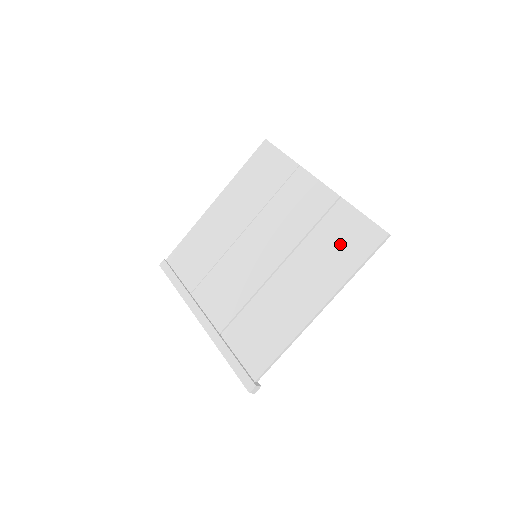
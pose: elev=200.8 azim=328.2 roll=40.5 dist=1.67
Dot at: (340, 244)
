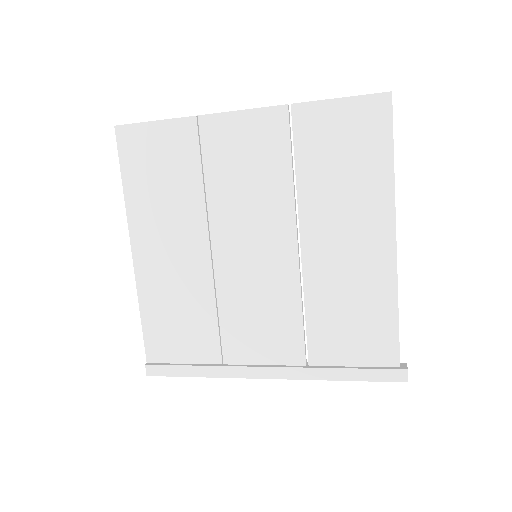
Dot at: (345, 153)
